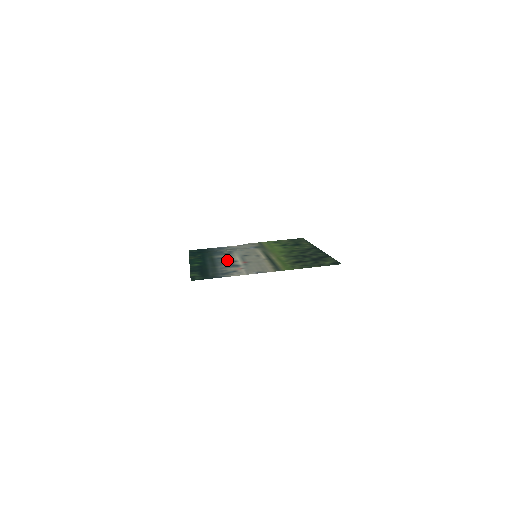
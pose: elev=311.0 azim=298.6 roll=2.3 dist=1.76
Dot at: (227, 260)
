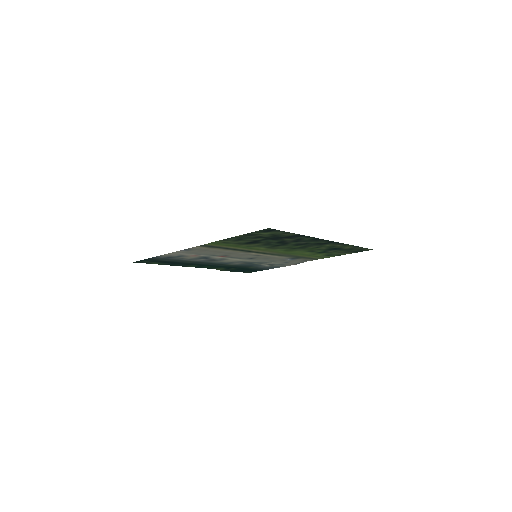
Dot at: (223, 260)
